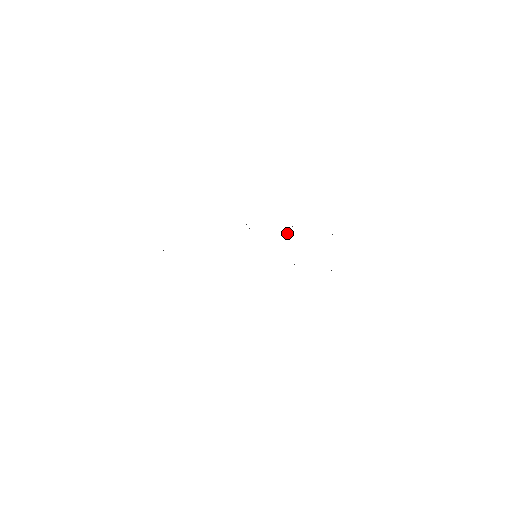
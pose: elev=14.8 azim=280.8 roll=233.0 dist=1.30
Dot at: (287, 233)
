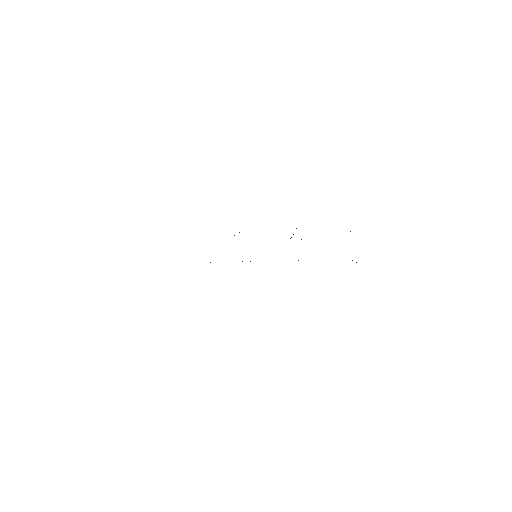
Dot at: (290, 238)
